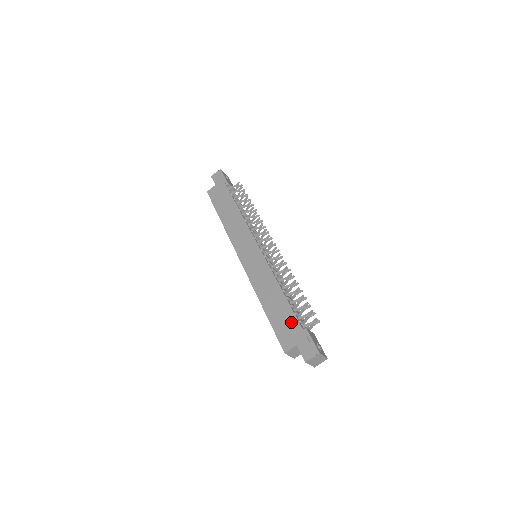
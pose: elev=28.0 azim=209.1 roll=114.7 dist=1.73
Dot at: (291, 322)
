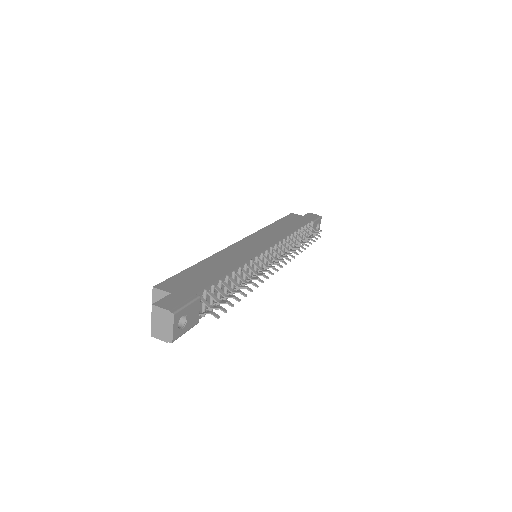
Dot at: (199, 283)
